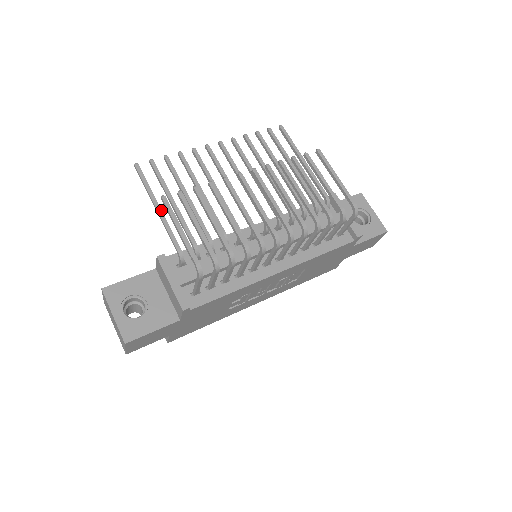
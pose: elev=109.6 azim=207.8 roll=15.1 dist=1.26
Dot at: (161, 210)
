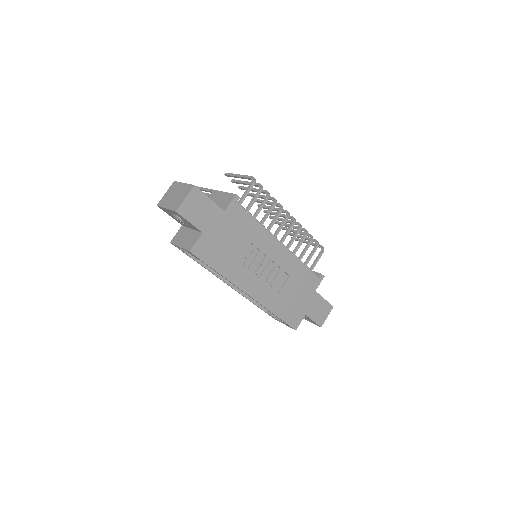
Dot at: occluded
